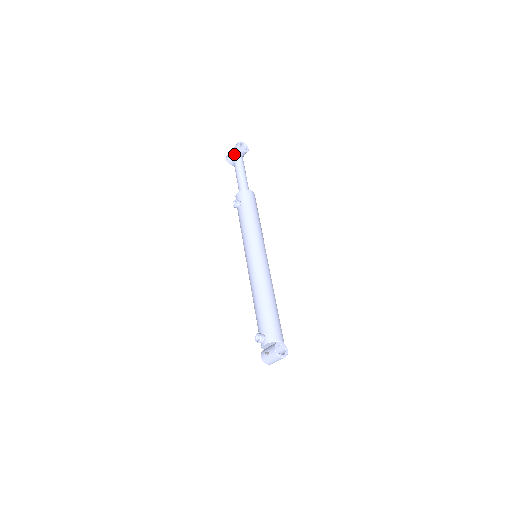
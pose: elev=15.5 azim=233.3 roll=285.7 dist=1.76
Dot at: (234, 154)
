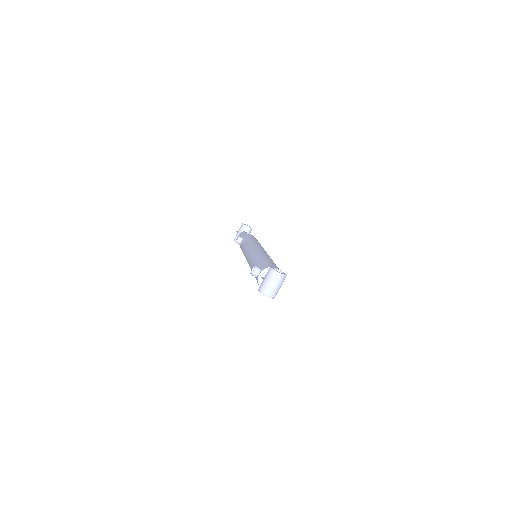
Dot at: (240, 232)
